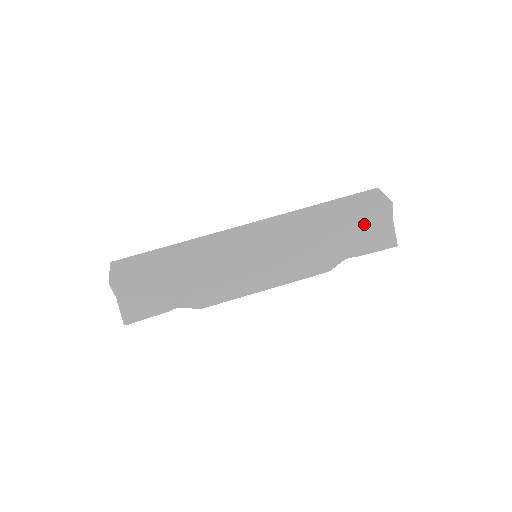
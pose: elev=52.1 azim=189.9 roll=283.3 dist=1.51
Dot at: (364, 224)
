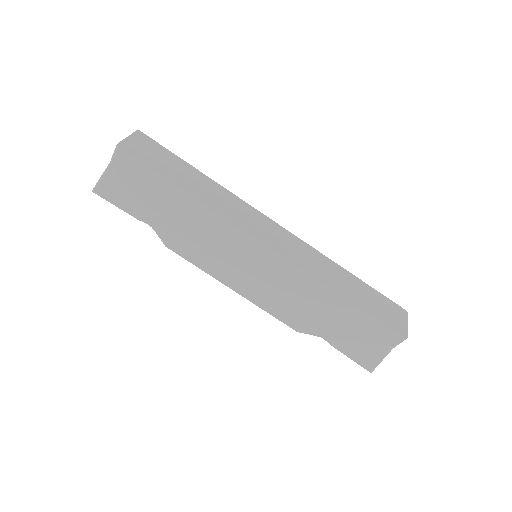
Dot at: (367, 328)
